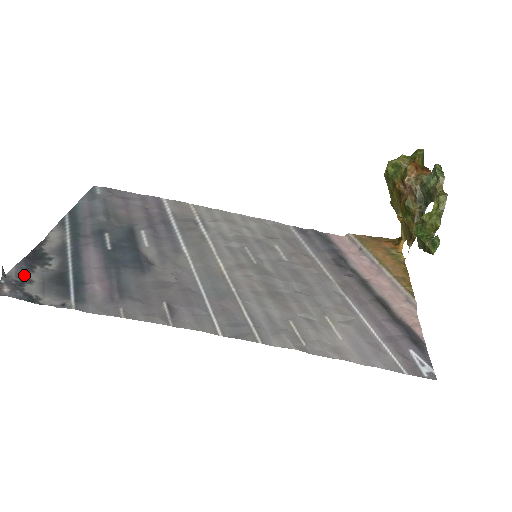
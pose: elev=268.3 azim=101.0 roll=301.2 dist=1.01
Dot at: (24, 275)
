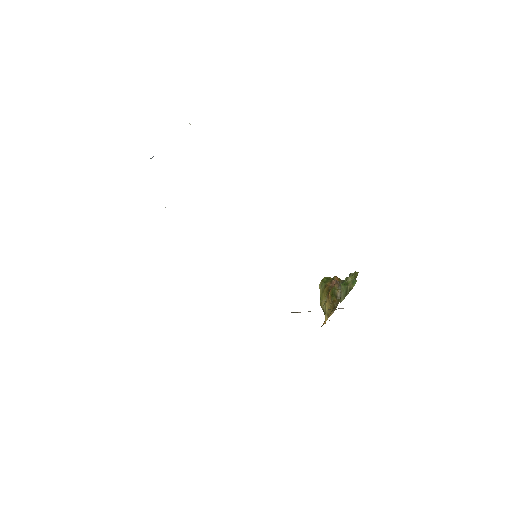
Dot at: occluded
